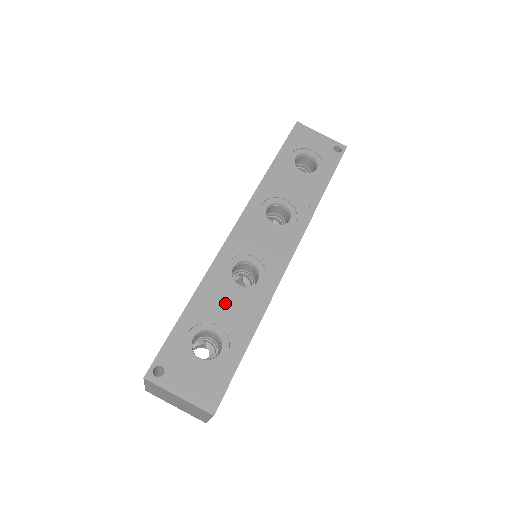
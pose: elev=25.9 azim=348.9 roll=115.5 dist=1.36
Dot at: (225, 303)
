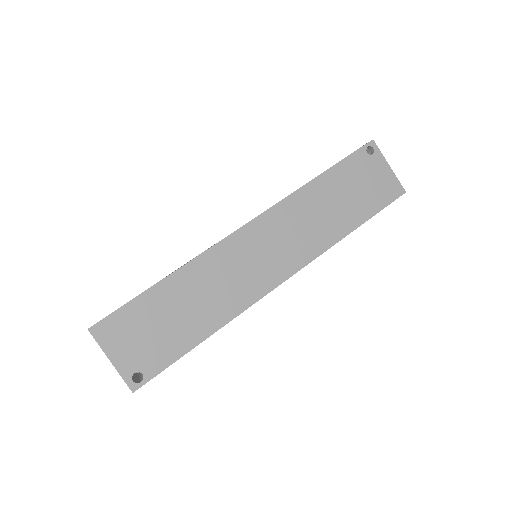
Dot at: occluded
